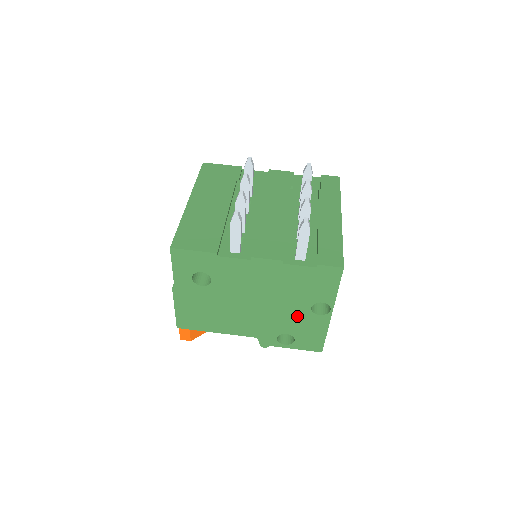
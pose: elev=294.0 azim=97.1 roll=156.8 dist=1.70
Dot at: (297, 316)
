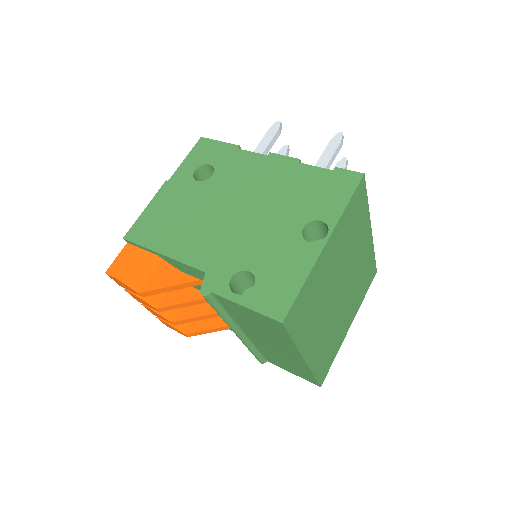
Dot at: (279, 240)
